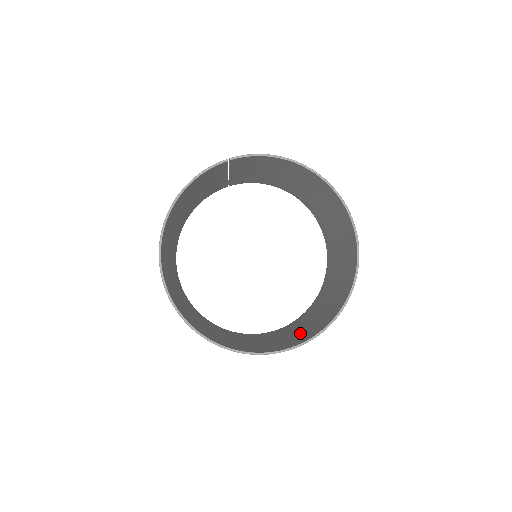
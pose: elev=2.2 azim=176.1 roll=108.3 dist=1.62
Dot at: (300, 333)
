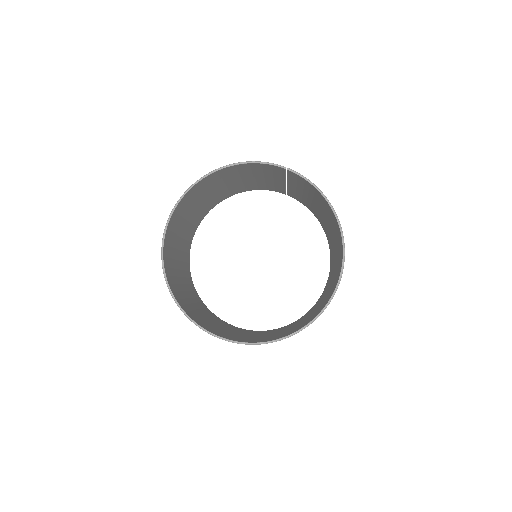
Dot at: (237, 335)
